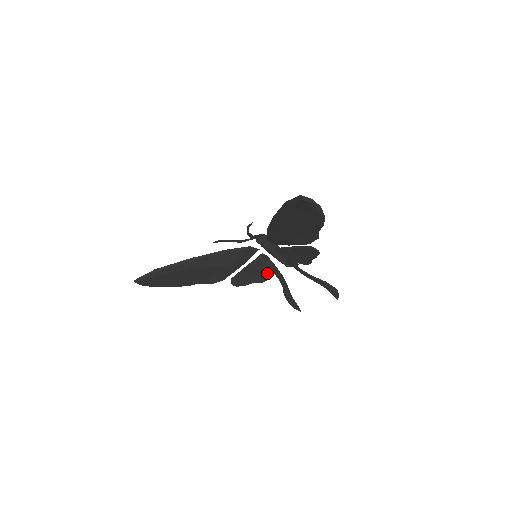
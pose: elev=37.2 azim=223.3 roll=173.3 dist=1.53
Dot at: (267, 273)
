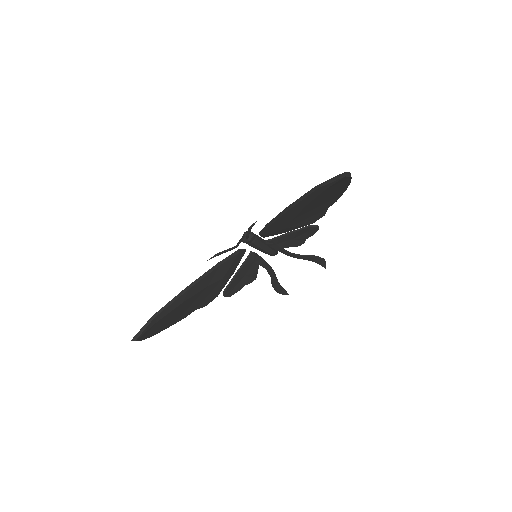
Dot at: (257, 270)
